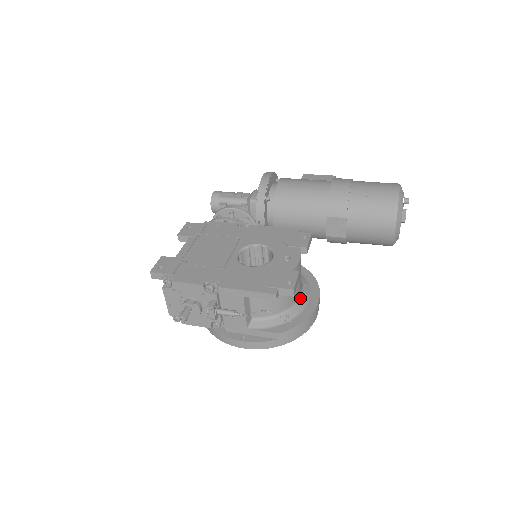
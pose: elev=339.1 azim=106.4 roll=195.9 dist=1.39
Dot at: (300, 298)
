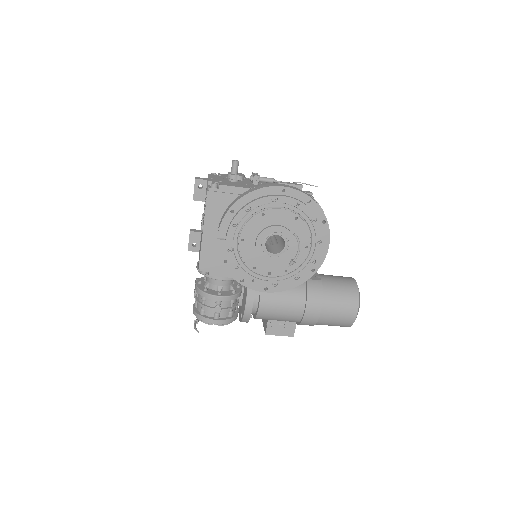
Dot at: occluded
